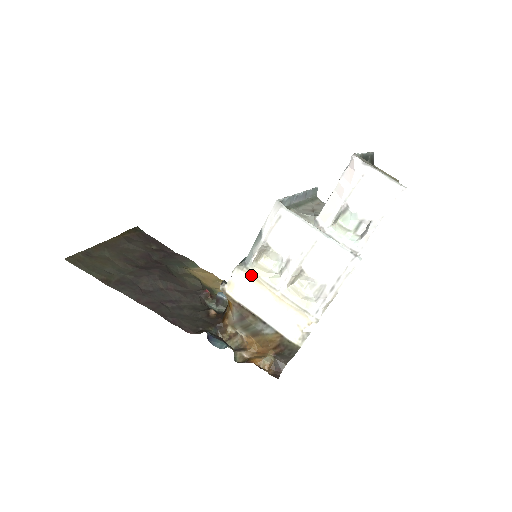
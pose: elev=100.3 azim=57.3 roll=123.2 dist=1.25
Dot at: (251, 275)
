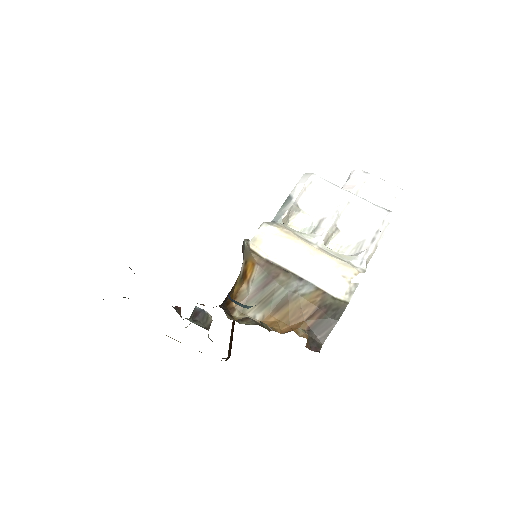
Dot at: (283, 229)
